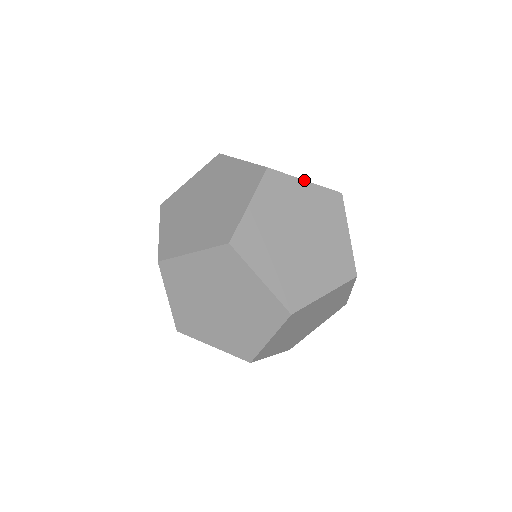
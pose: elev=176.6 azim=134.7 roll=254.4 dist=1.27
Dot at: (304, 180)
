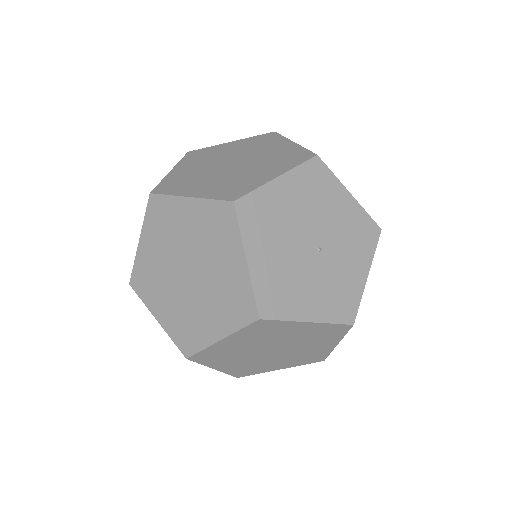
Dot at: (307, 322)
